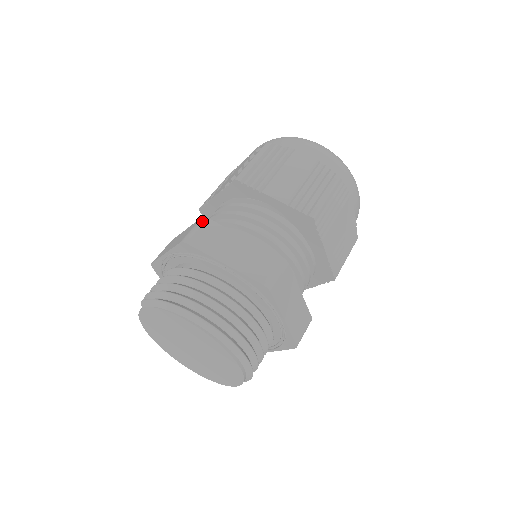
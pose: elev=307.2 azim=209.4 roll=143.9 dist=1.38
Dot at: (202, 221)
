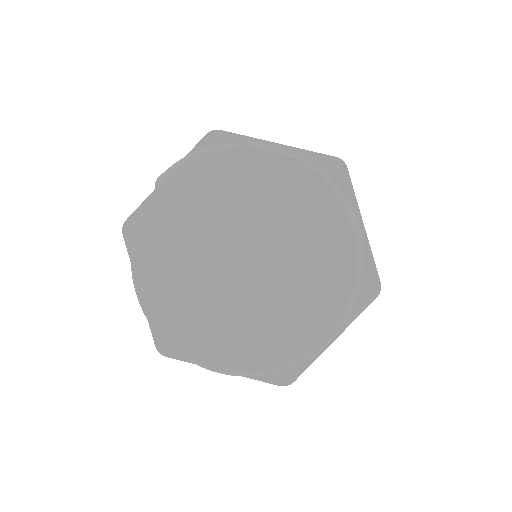
Dot at: occluded
